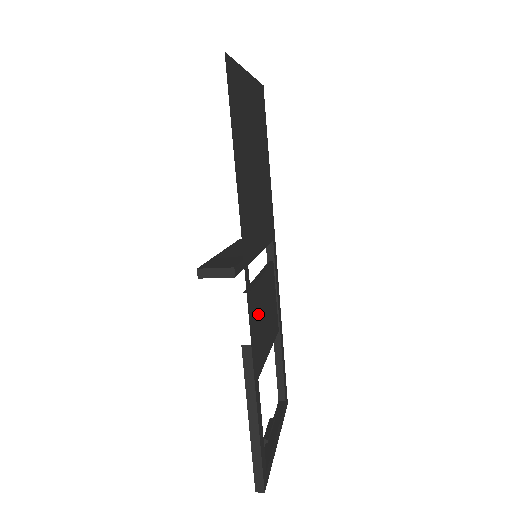
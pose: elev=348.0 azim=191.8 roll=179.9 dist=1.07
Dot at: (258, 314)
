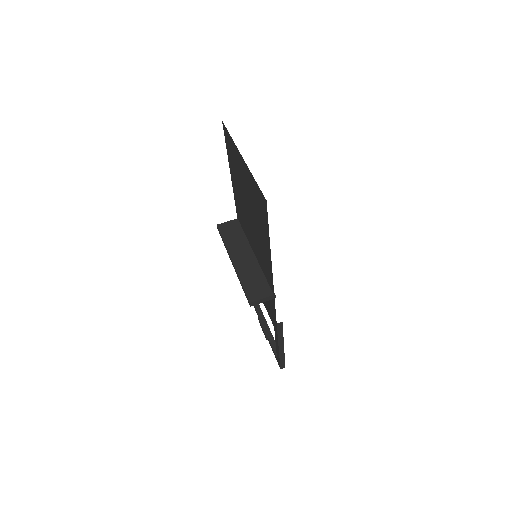
Dot at: occluded
